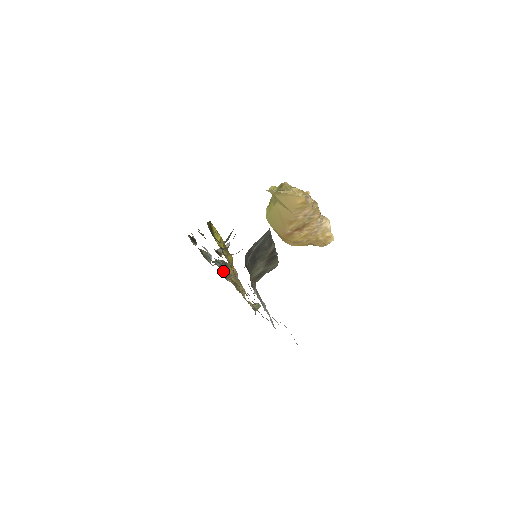
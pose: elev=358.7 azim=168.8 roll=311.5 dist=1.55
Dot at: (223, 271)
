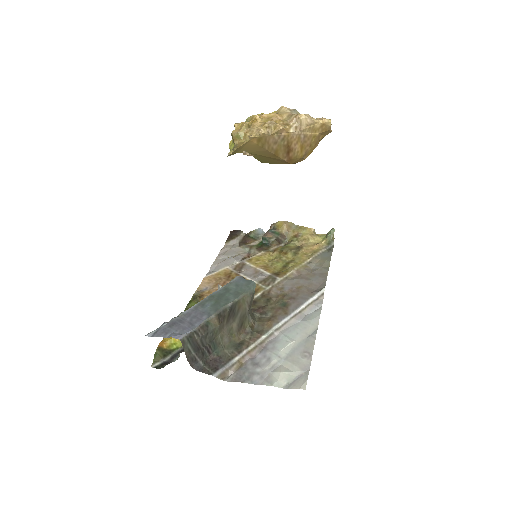
Dot at: (273, 243)
